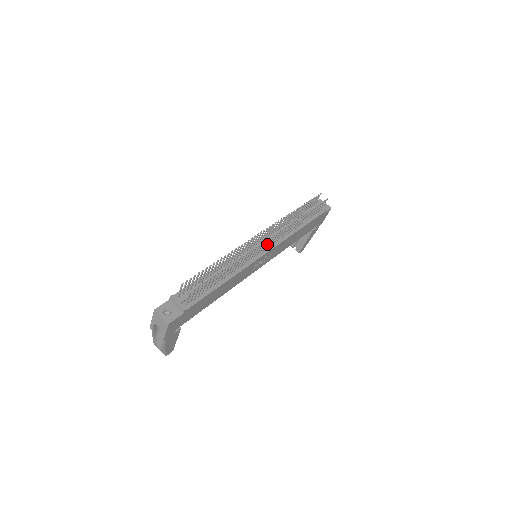
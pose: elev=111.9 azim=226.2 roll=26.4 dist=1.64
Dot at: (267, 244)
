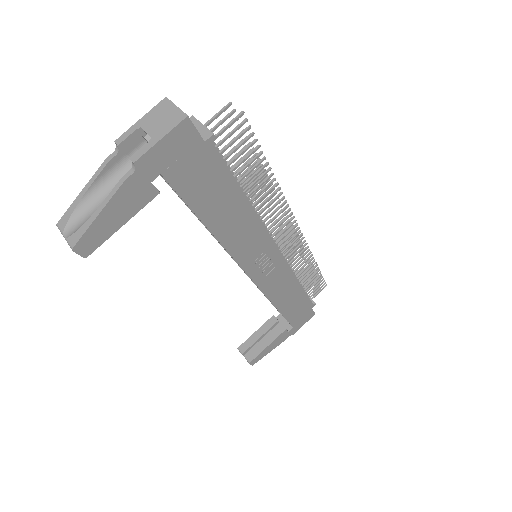
Dot at: (285, 239)
